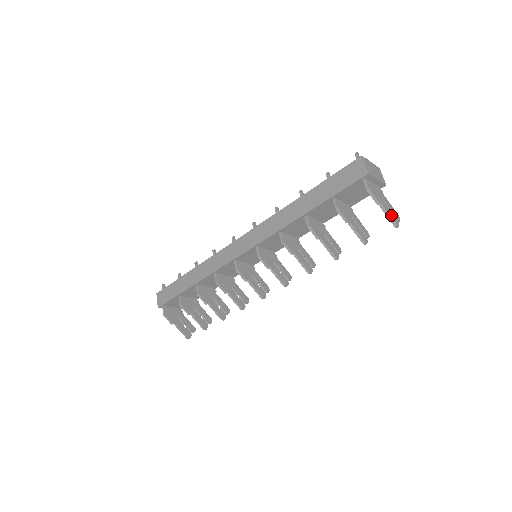
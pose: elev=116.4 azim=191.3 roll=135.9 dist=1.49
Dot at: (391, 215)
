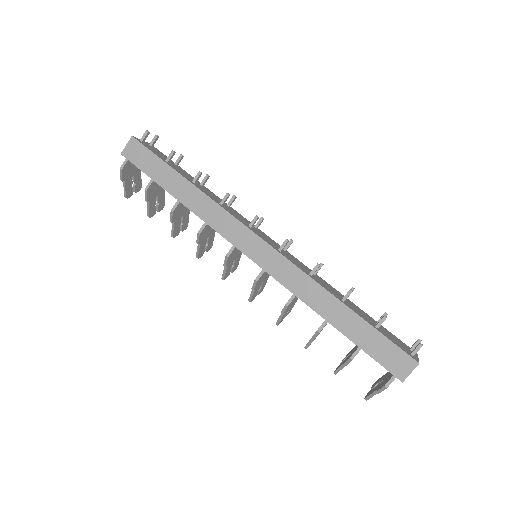
Dot at: occluded
